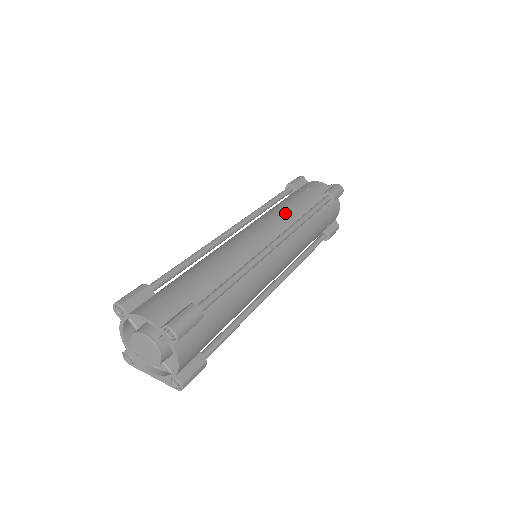
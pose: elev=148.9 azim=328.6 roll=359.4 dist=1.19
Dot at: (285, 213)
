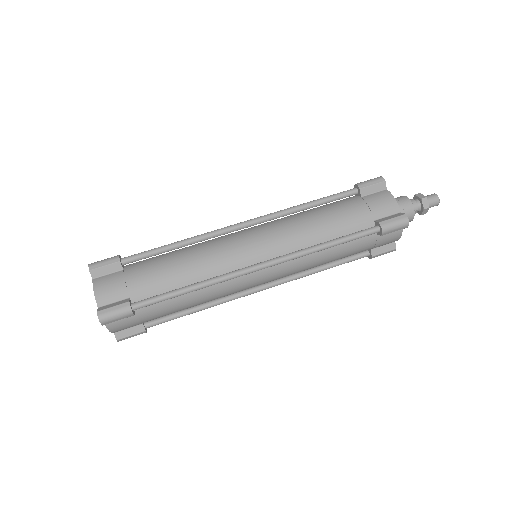
Dot at: (305, 231)
